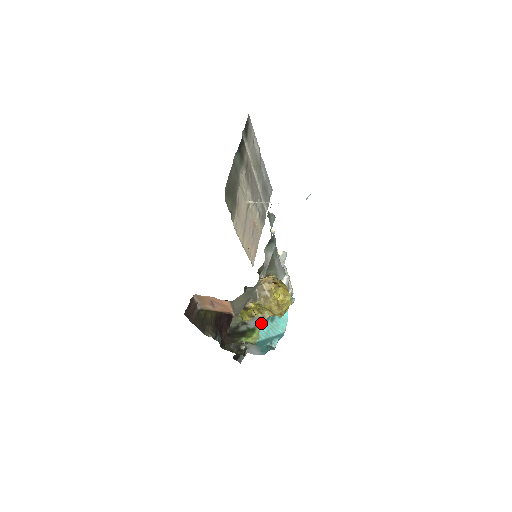
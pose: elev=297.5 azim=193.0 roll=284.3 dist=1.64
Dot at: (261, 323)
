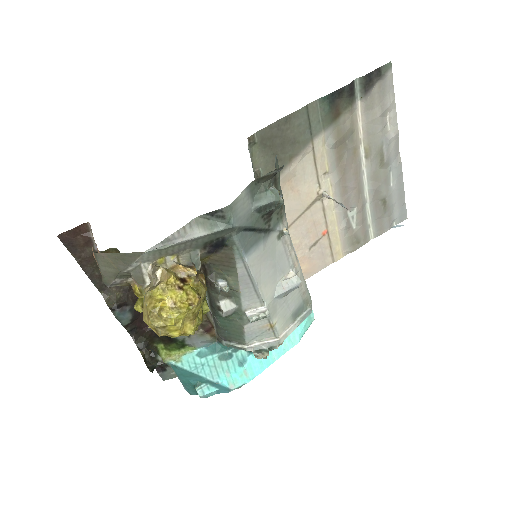
Dot at: (200, 347)
